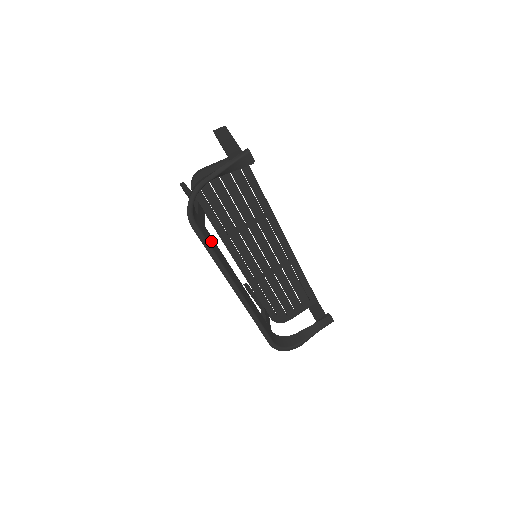
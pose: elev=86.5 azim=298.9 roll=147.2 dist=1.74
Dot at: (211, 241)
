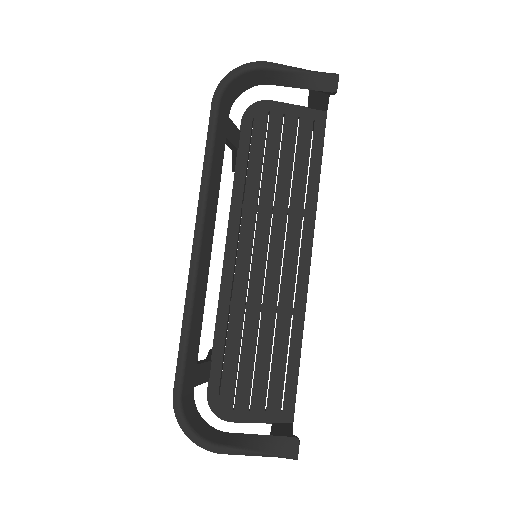
Dot at: (219, 152)
